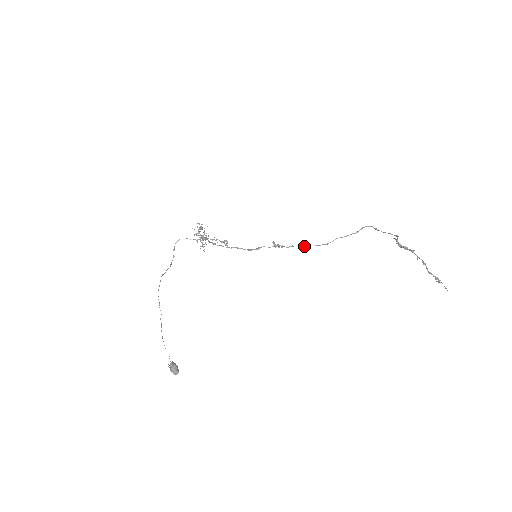
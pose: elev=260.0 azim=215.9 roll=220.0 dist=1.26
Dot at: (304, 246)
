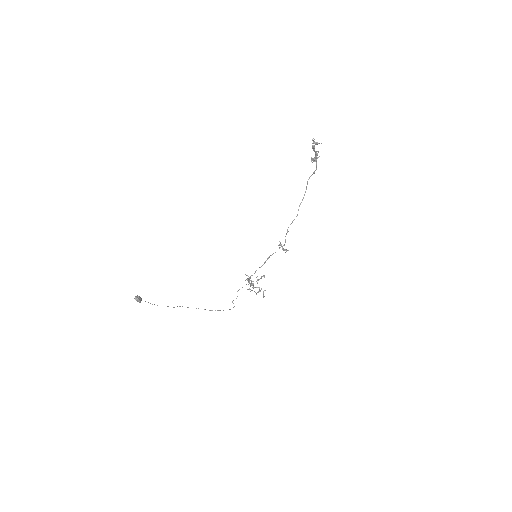
Dot at: occluded
